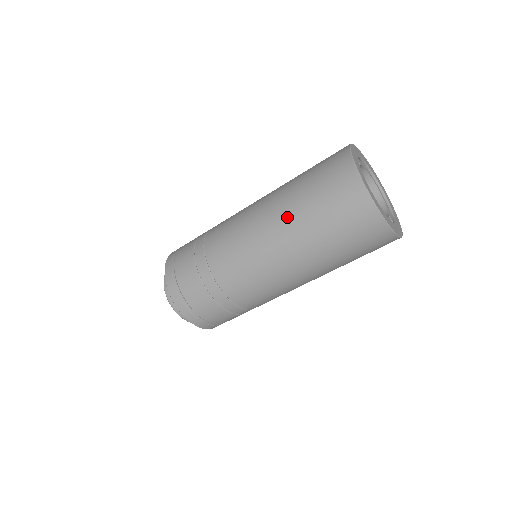
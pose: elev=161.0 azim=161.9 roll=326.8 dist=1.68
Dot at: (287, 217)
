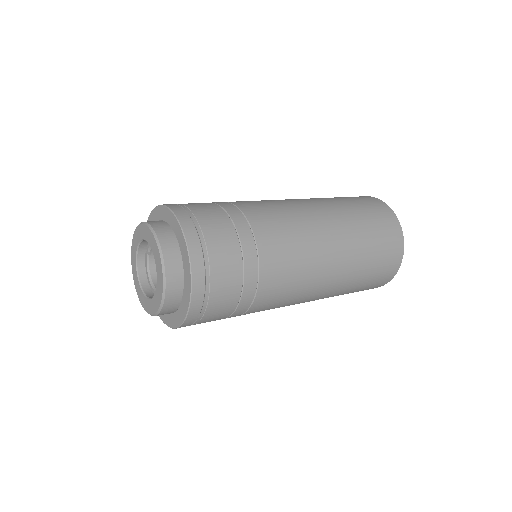
Dot at: (350, 260)
